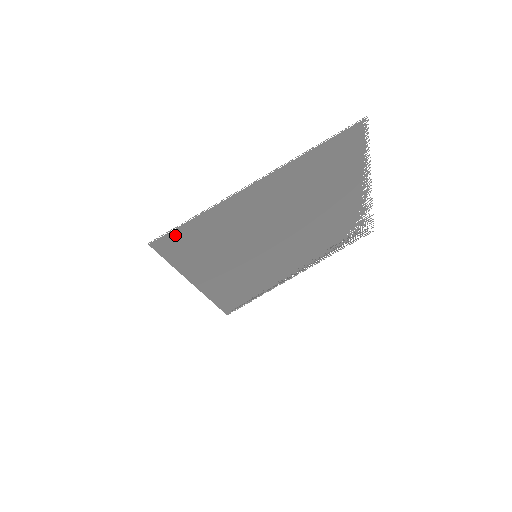
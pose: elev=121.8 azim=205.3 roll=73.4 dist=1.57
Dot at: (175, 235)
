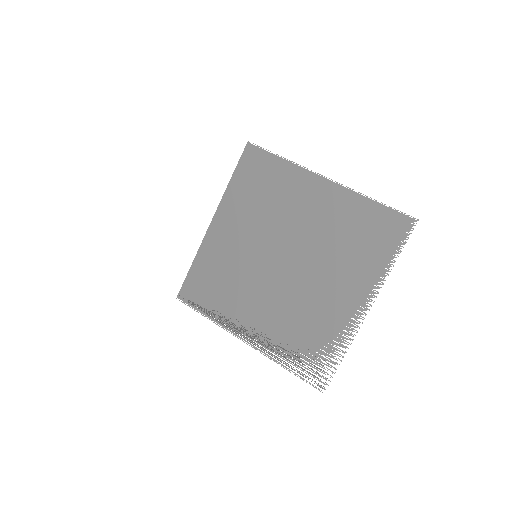
Dot at: (260, 156)
